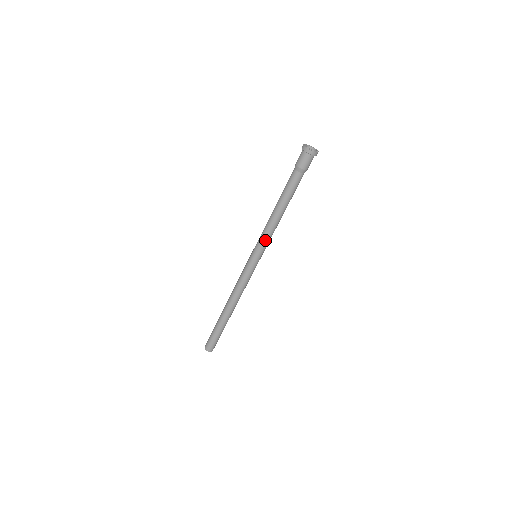
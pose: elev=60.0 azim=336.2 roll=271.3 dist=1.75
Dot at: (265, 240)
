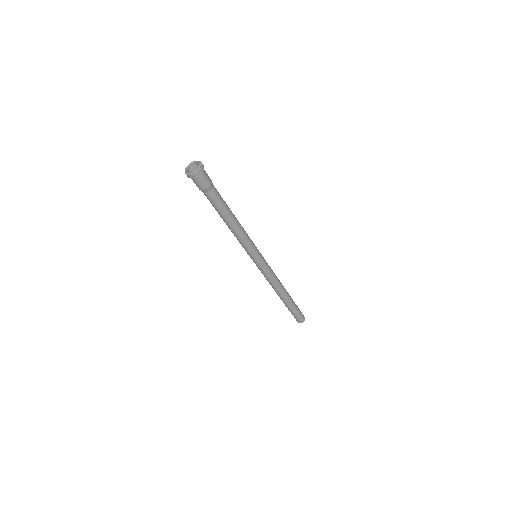
Dot at: (246, 246)
